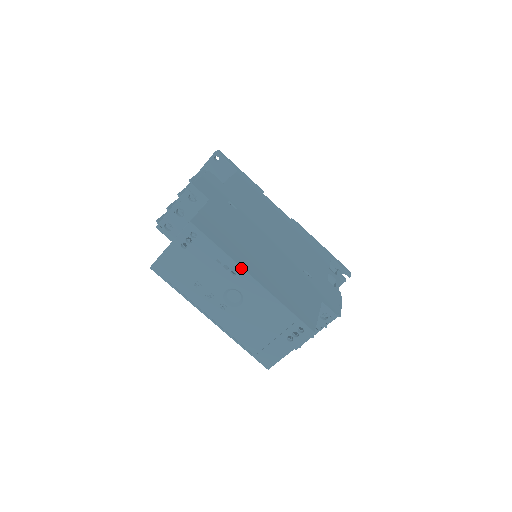
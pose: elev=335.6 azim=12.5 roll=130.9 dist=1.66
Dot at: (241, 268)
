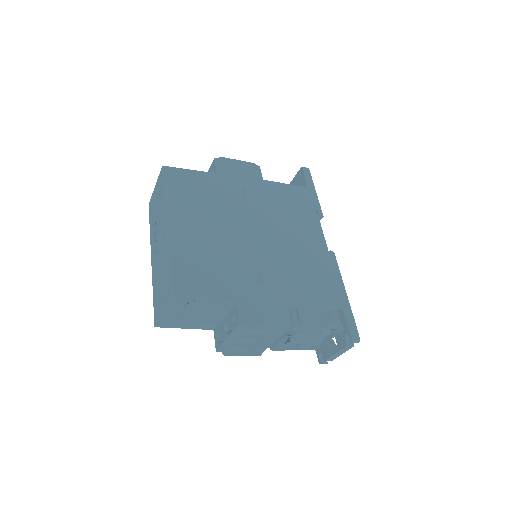
Dot at: (166, 213)
